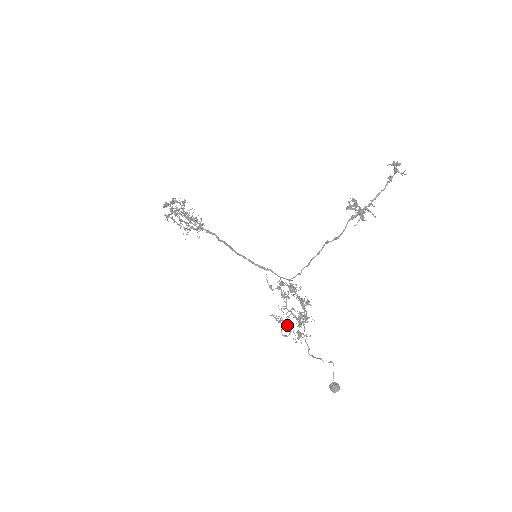
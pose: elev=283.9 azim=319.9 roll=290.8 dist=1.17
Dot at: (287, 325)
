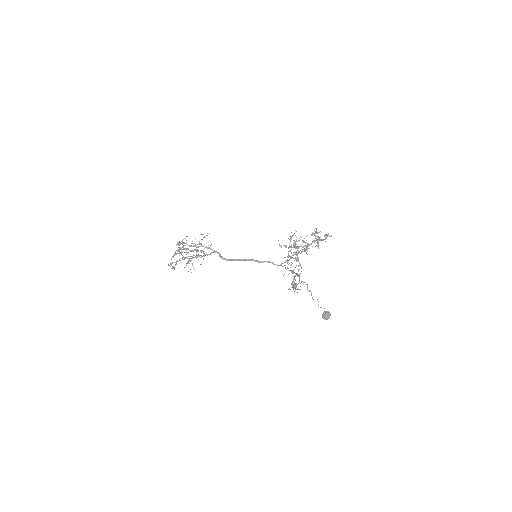
Dot at: (303, 242)
